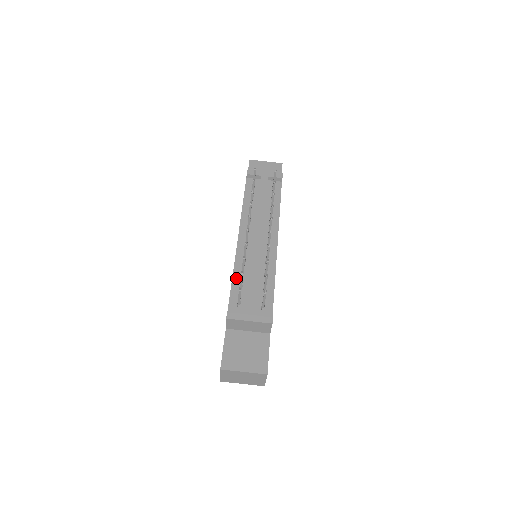
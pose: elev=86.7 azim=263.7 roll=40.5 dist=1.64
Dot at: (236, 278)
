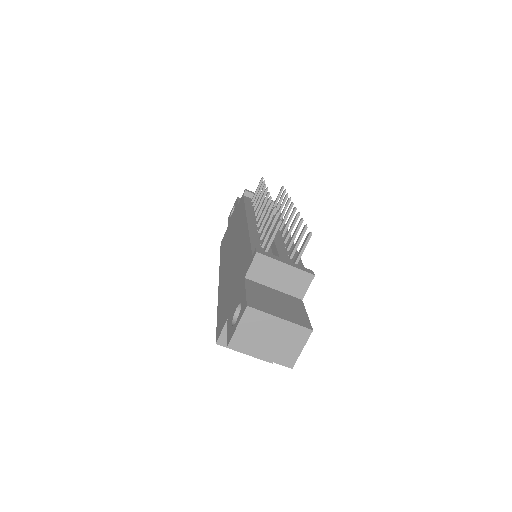
Dot at: (254, 238)
